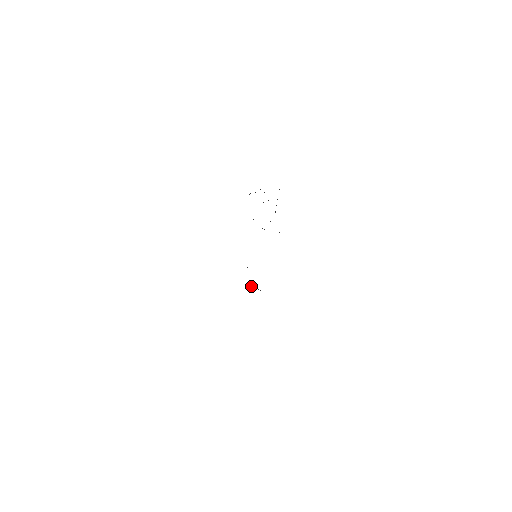
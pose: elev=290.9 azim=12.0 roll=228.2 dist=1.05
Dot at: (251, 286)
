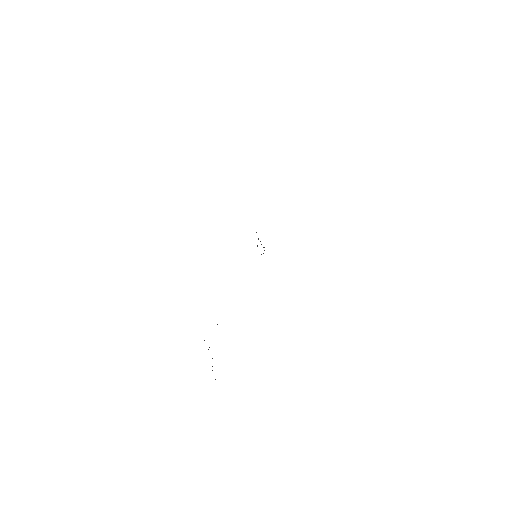
Dot at: occluded
